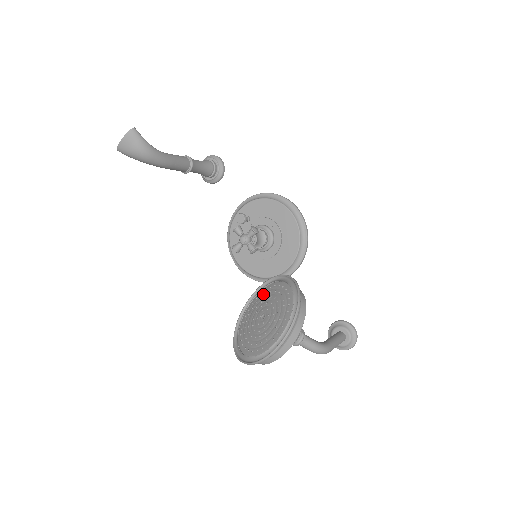
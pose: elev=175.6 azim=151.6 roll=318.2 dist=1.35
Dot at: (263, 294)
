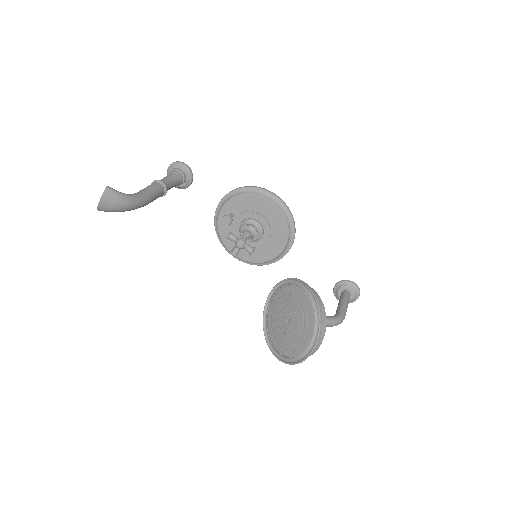
Dot at: (279, 297)
